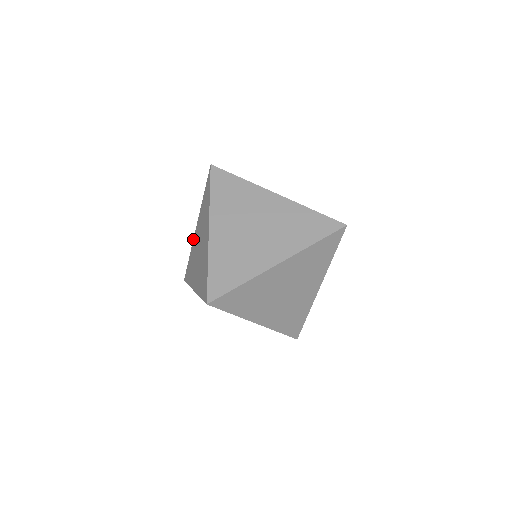
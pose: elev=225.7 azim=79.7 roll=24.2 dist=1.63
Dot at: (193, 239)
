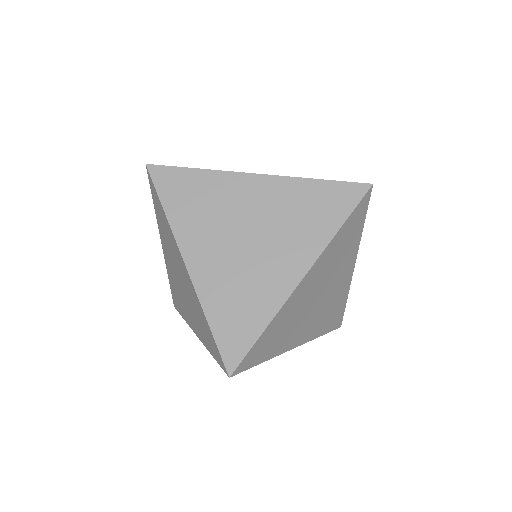
Dot at: occluded
